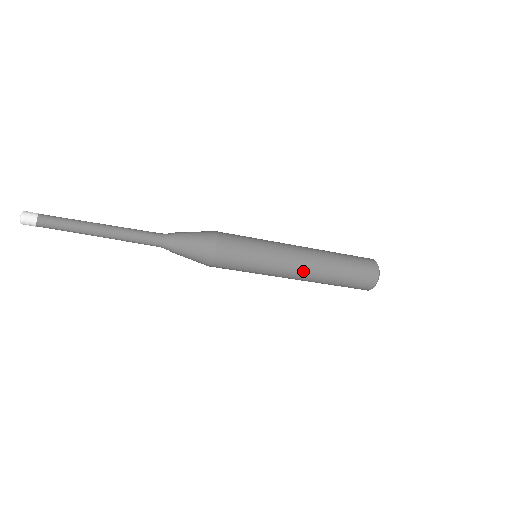
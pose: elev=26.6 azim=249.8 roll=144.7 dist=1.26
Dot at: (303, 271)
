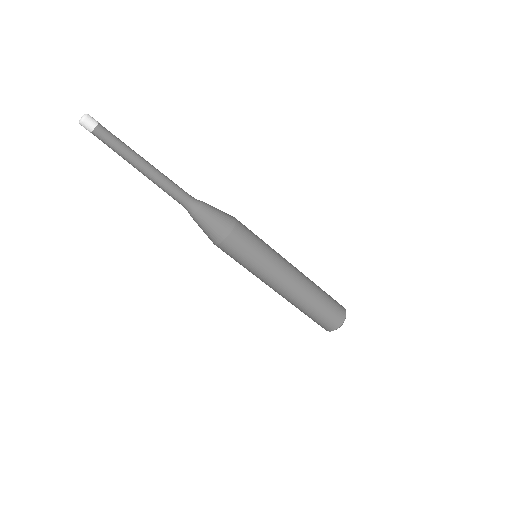
Dot at: (296, 277)
